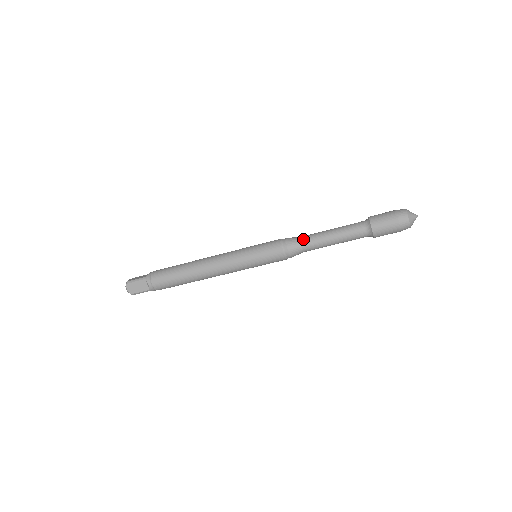
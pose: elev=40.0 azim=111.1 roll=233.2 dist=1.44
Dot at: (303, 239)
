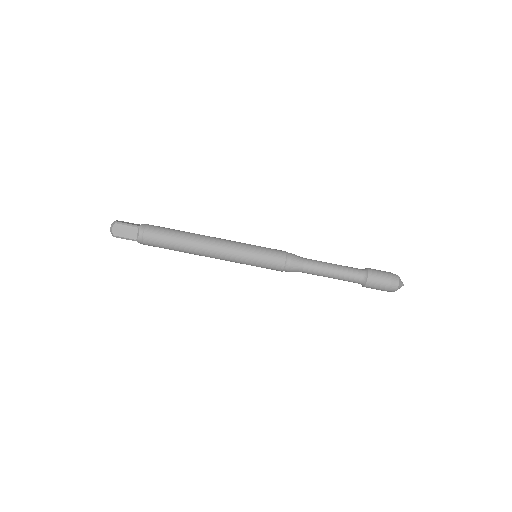
Dot at: occluded
